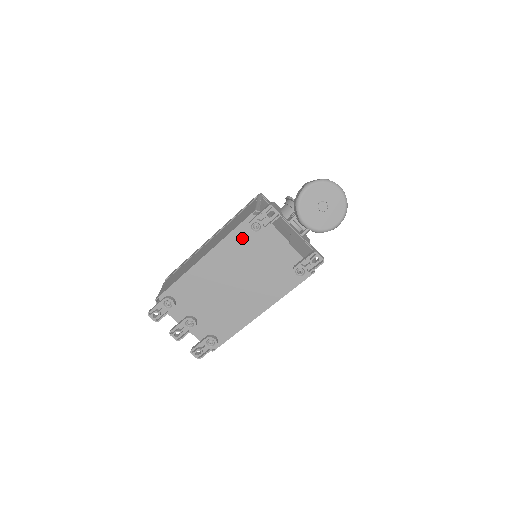
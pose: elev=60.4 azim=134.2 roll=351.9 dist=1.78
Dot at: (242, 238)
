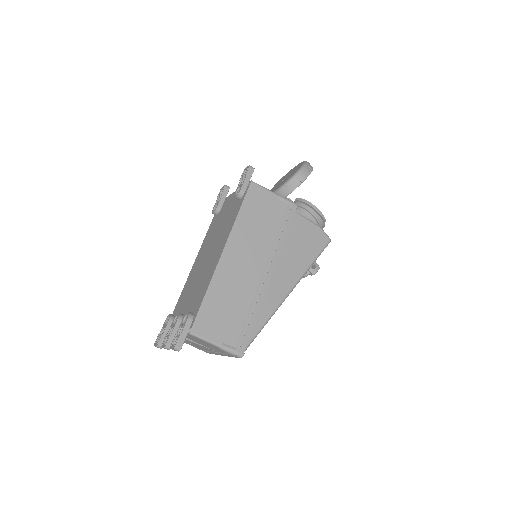
Dot at: (213, 225)
